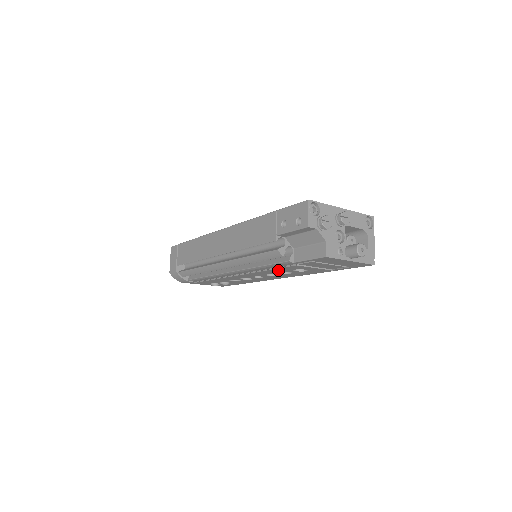
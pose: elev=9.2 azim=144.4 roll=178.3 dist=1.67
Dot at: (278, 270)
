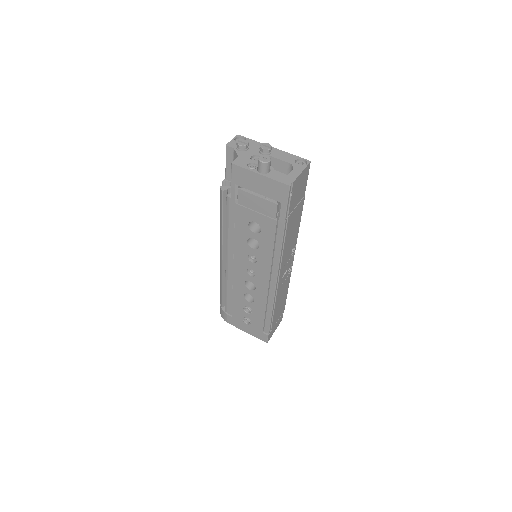
Dot at: (241, 232)
